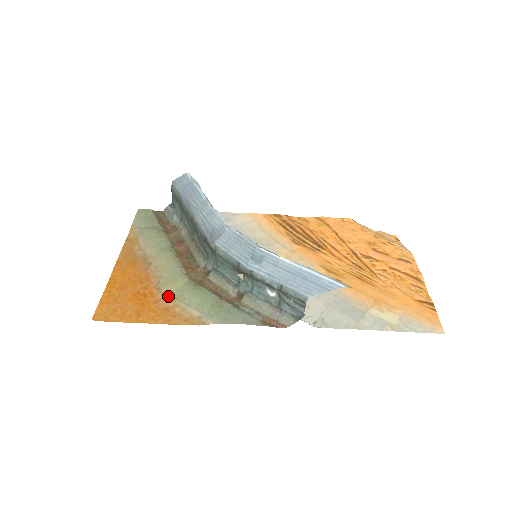
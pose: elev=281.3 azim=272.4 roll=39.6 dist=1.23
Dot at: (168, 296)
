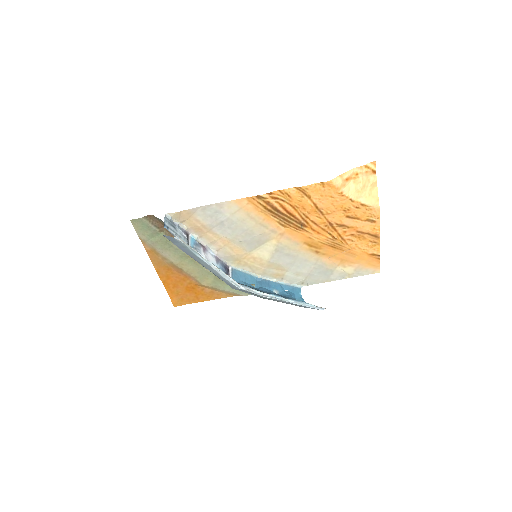
Dot at: (208, 287)
